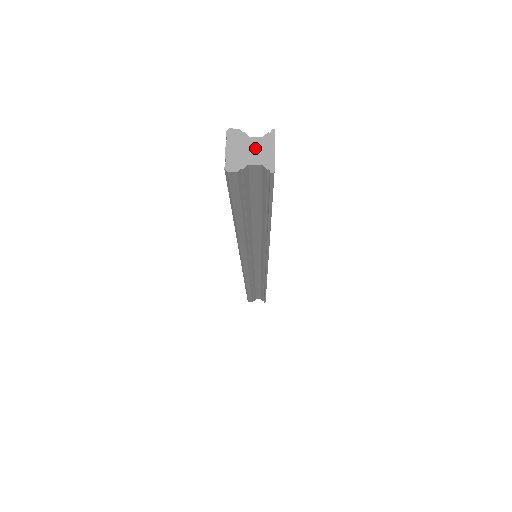
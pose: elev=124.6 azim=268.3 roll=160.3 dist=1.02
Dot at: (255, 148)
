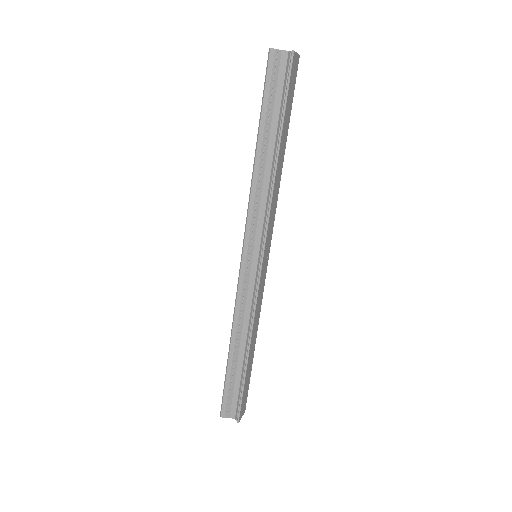
Dot at: occluded
